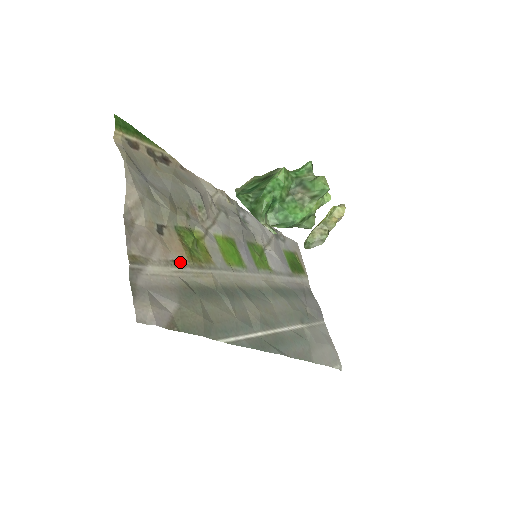
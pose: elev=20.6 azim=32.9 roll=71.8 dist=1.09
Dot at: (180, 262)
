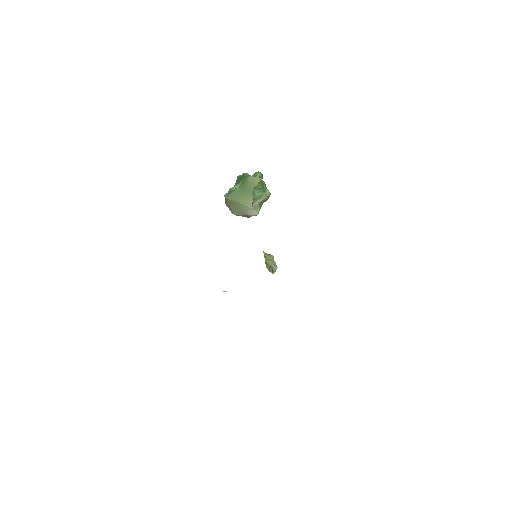
Dot at: occluded
